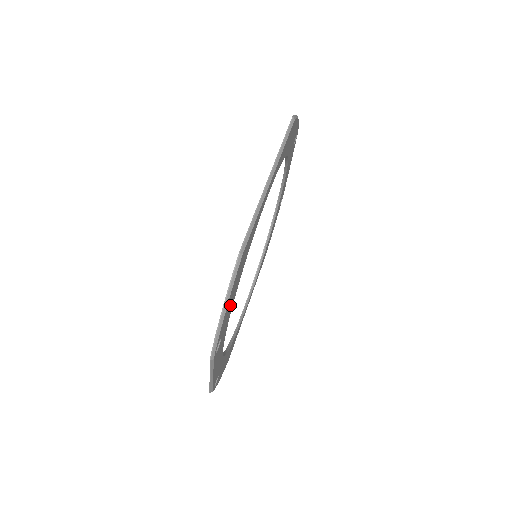
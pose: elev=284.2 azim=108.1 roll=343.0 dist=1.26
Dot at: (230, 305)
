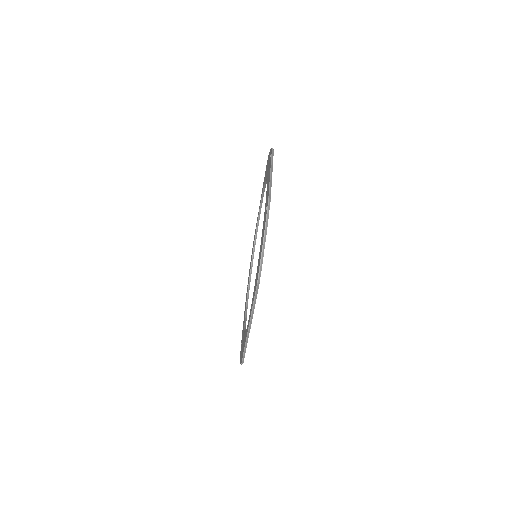
Dot at: occluded
